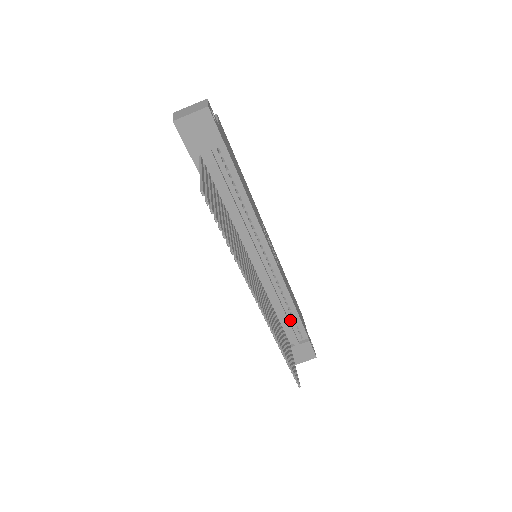
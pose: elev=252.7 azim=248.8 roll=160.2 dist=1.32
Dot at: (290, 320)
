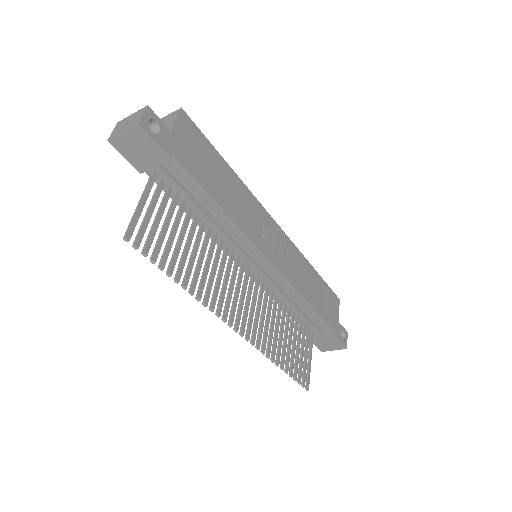
Dot at: (308, 315)
